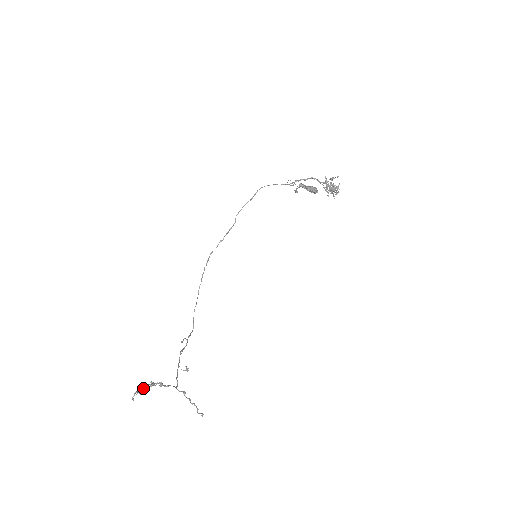
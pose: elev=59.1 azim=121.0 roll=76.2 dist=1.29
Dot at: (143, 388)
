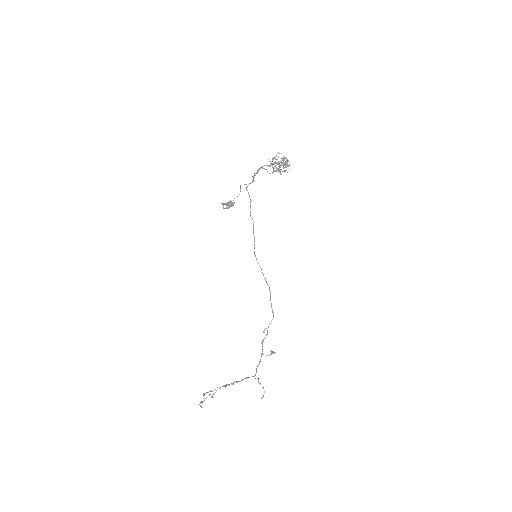
Dot at: (214, 393)
